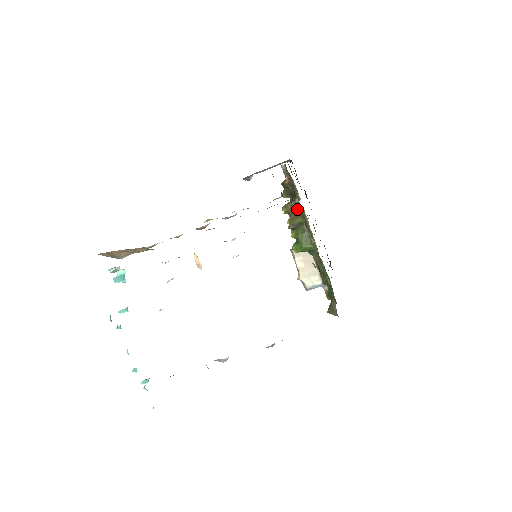
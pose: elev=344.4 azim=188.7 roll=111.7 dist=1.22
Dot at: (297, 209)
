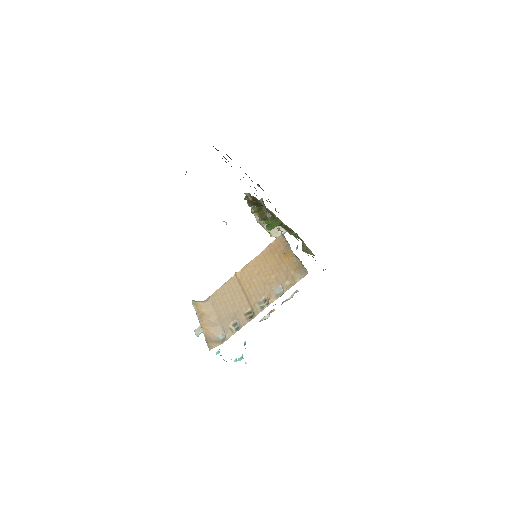
Dot at: (263, 210)
